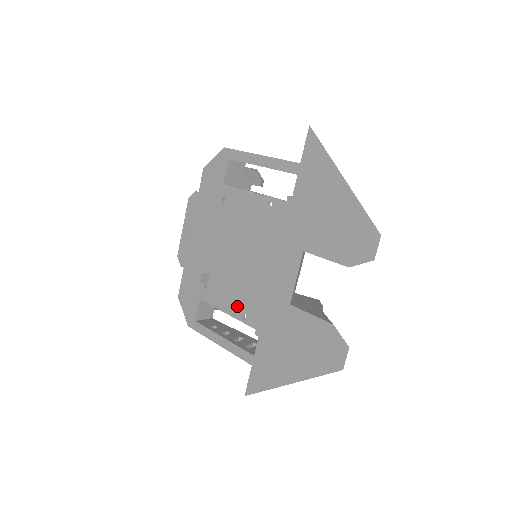
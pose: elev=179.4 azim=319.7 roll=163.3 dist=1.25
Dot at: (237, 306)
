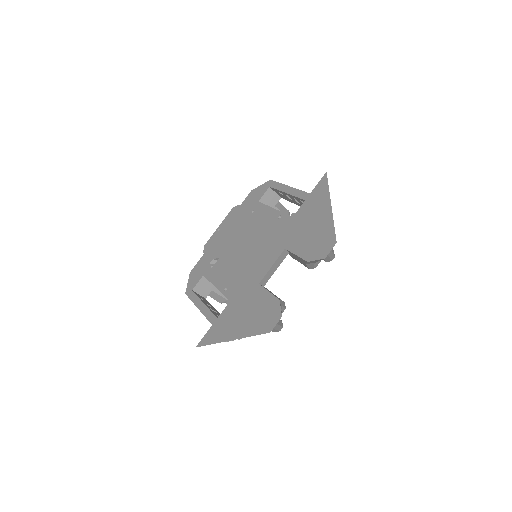
Dot at: (225, 282)
